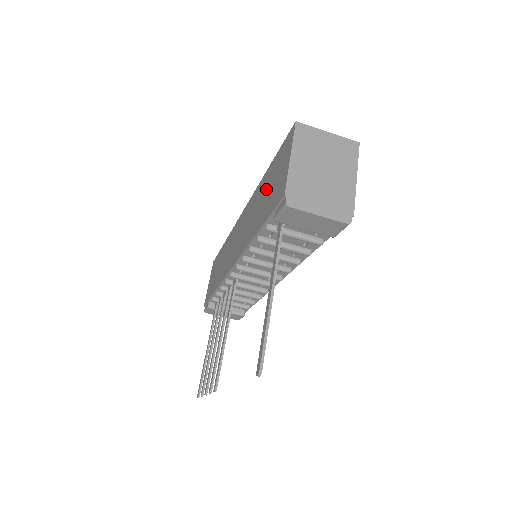
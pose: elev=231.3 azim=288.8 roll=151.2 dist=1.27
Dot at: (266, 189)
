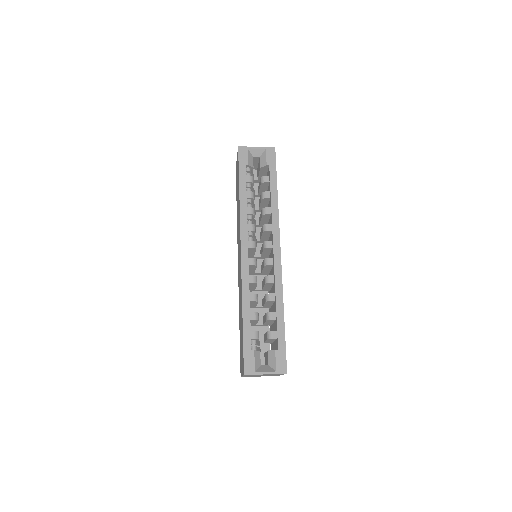
Dot at: (241, 329)
